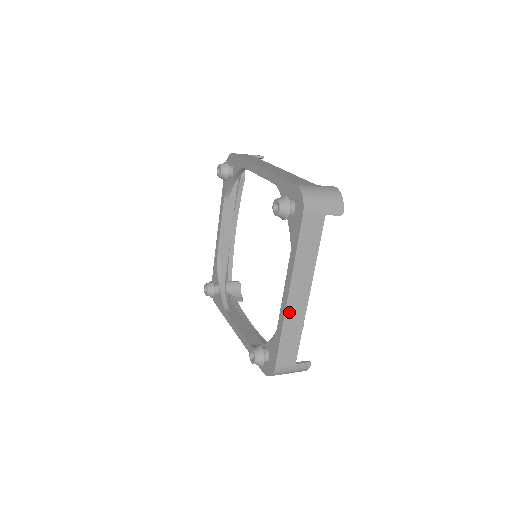
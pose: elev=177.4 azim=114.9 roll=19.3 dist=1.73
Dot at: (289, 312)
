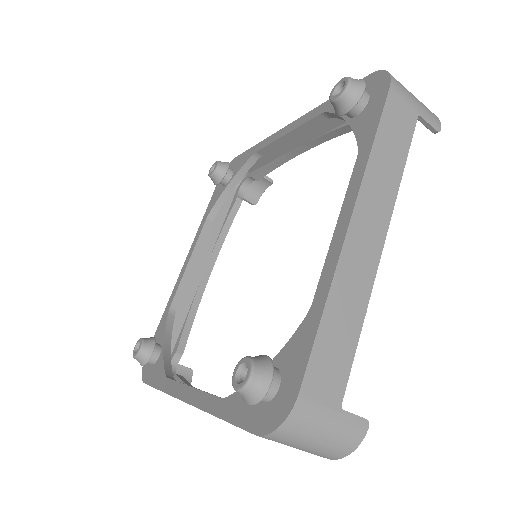
Dot at: (346, 261)
